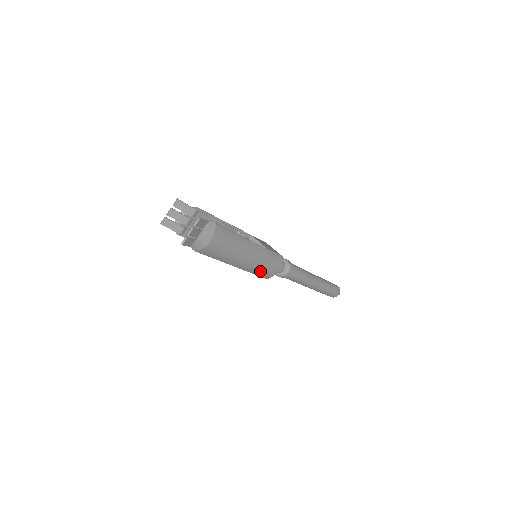
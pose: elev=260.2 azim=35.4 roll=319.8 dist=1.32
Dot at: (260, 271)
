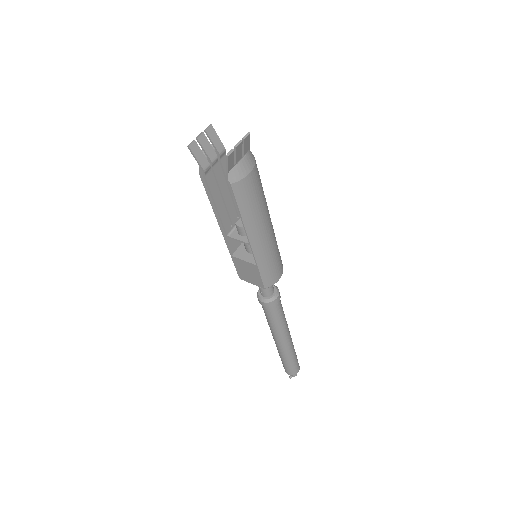
Dot at: (267, 266)
